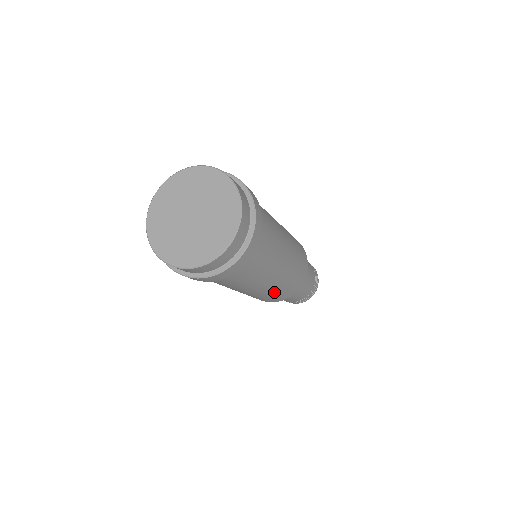
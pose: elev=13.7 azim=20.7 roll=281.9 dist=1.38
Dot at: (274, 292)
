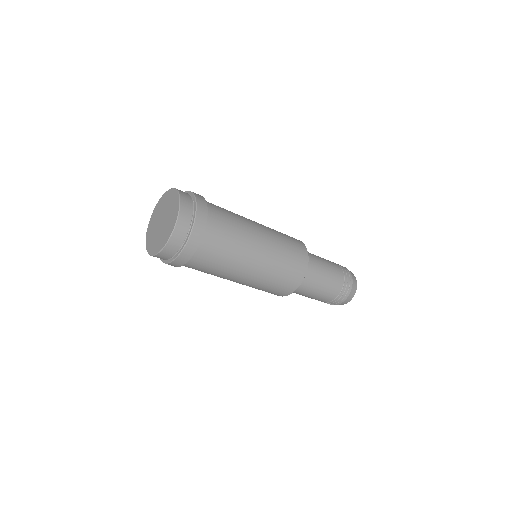
Dot at: (259, 287)
